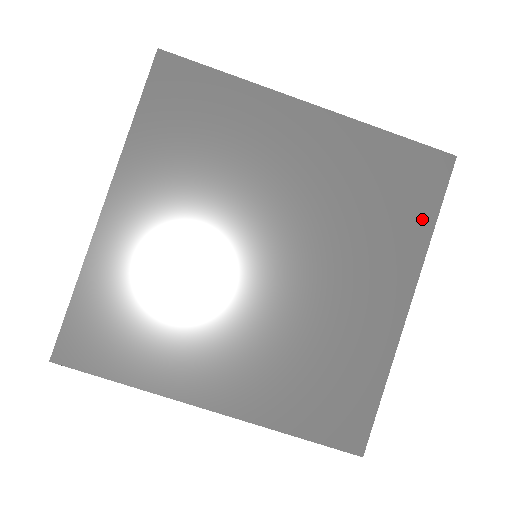
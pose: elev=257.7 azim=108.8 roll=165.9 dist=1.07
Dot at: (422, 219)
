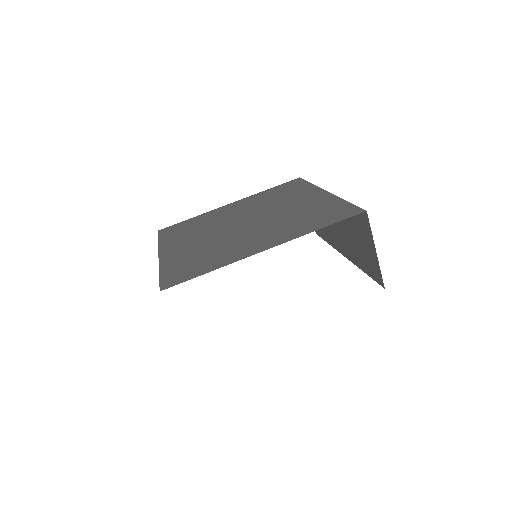
Dot at: (304, 186)
